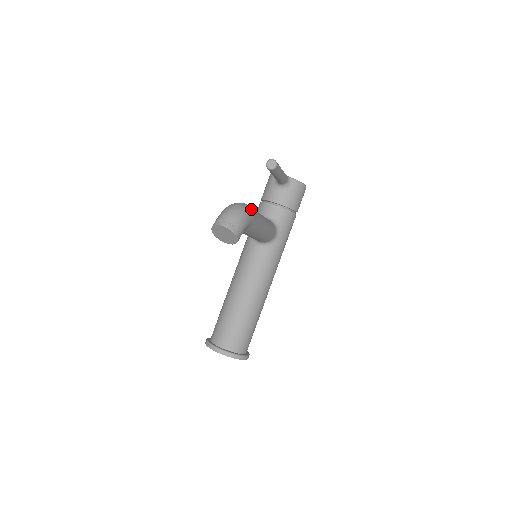
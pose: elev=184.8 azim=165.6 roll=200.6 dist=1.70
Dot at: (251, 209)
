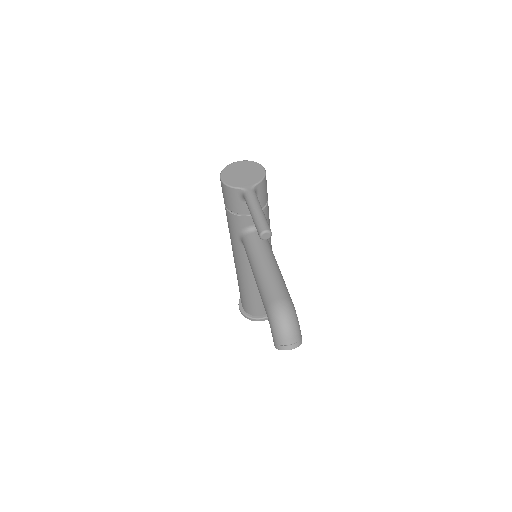
Dot at: (289, 303)
